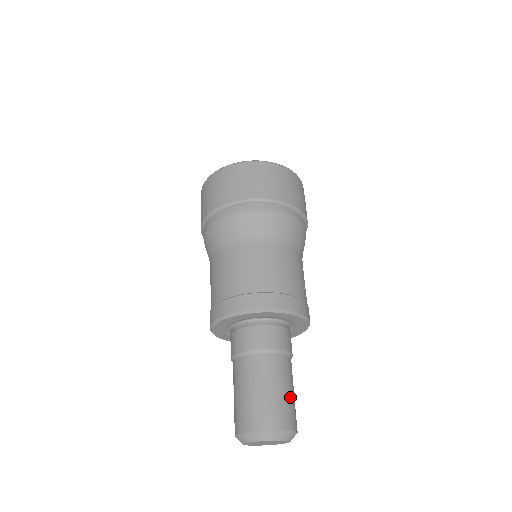
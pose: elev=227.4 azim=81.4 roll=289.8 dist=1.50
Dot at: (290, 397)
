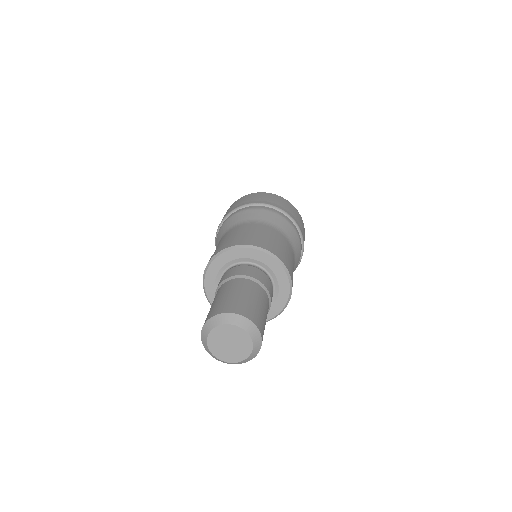
Dot at: occluded
